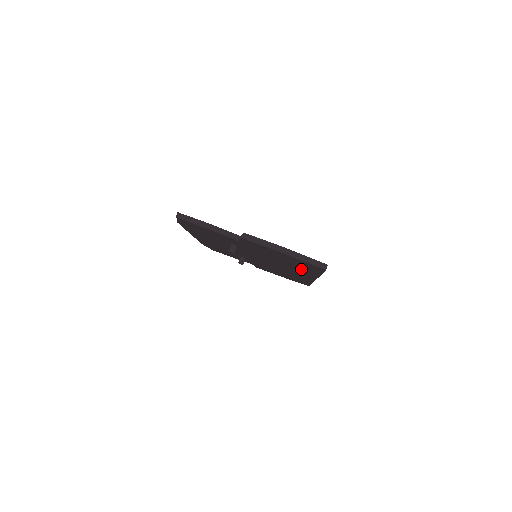
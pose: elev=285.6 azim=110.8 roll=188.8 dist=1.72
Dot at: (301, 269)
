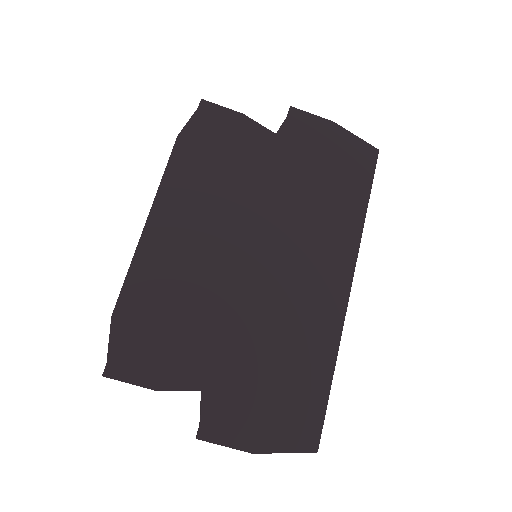
Dot at: (307, 351)
